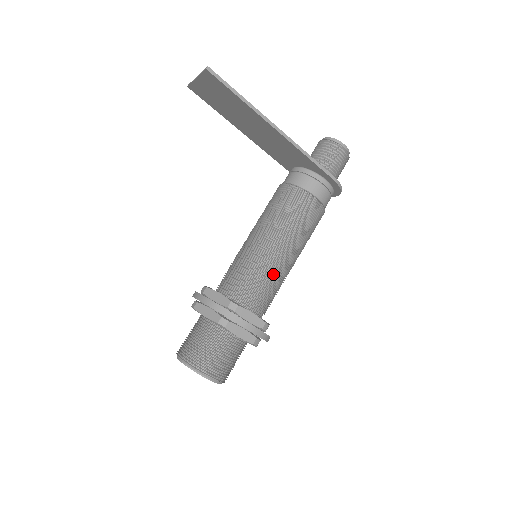
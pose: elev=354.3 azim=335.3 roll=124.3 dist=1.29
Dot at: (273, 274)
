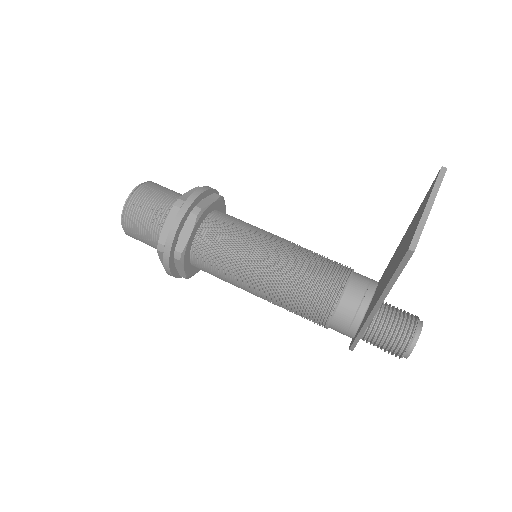
Dot at: (233, 283)
